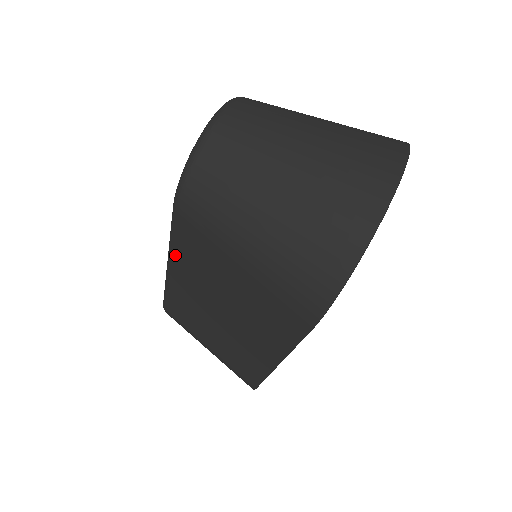
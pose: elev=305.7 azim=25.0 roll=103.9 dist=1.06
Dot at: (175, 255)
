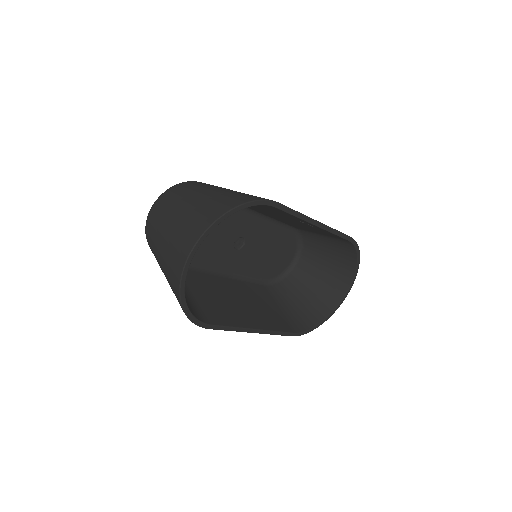
Dot at: occluded
